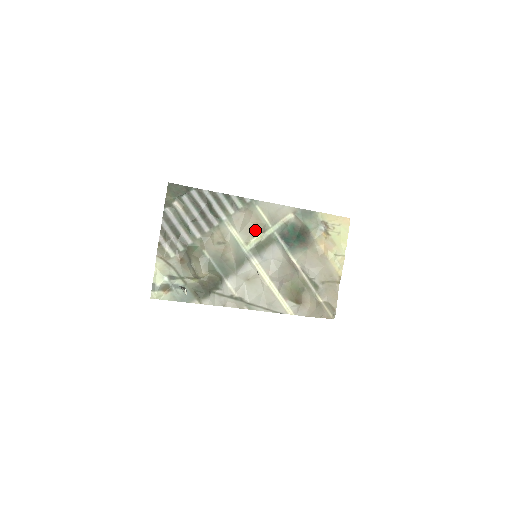
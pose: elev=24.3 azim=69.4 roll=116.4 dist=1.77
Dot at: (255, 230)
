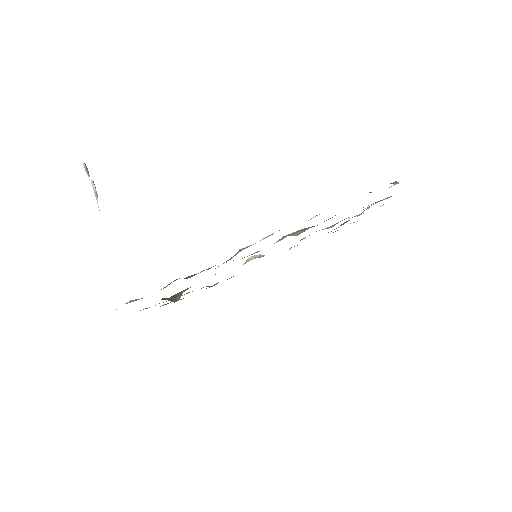
Dot at: occluded
